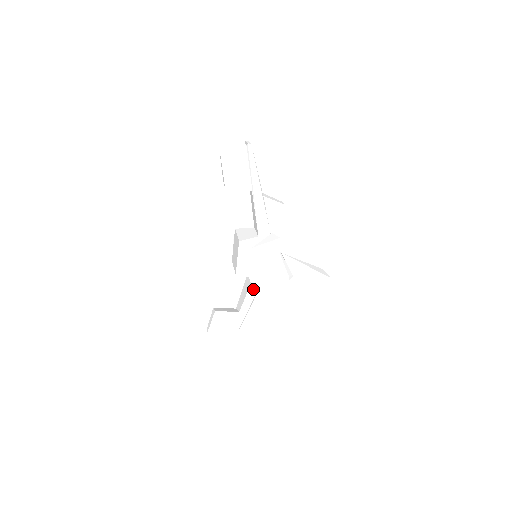
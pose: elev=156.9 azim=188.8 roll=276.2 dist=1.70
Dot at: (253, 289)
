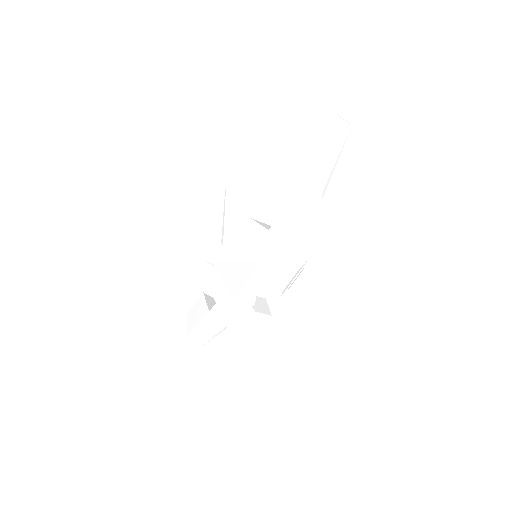
Dot at: occluded
